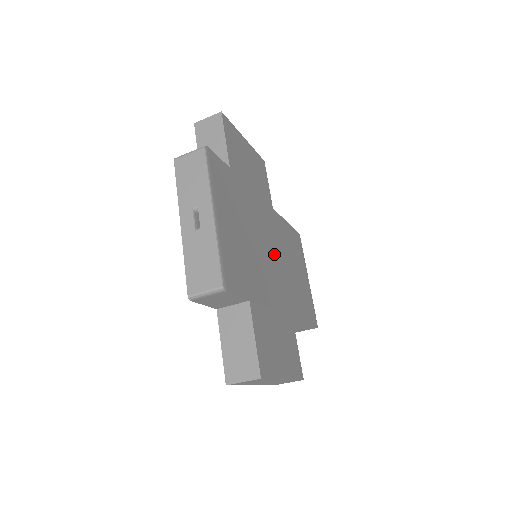
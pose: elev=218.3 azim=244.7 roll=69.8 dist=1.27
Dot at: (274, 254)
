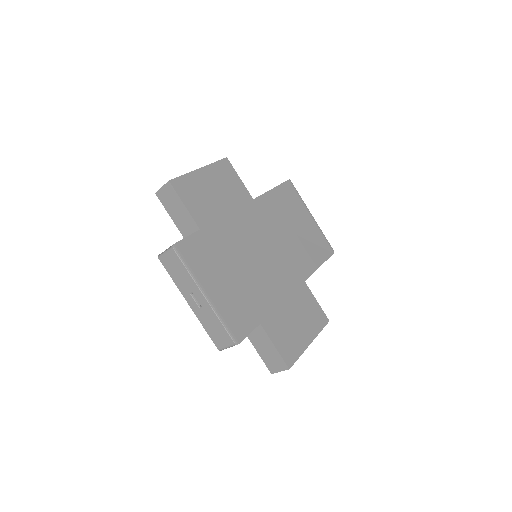
Dot at: (269, 247)
